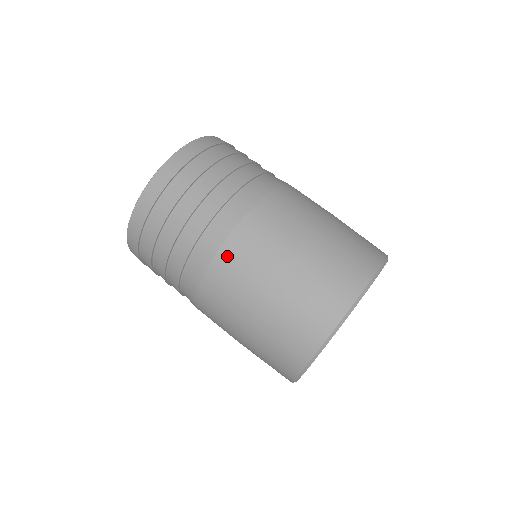
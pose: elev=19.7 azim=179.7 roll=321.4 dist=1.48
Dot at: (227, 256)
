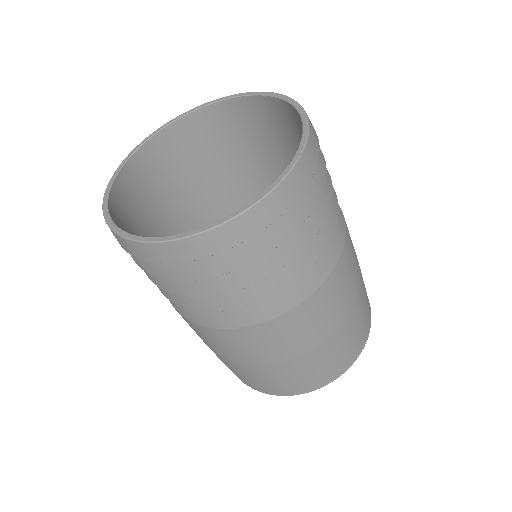
Dot at: (269, 329)
